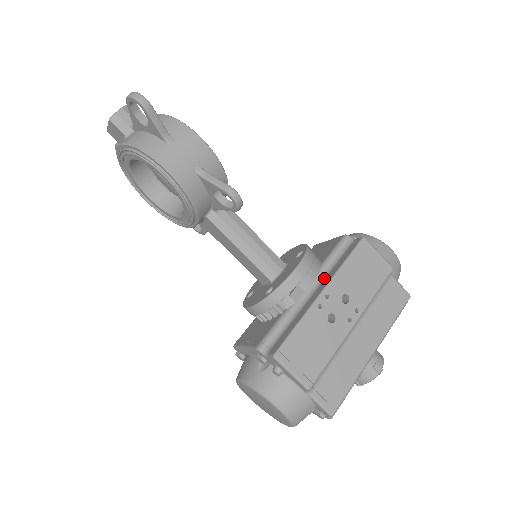
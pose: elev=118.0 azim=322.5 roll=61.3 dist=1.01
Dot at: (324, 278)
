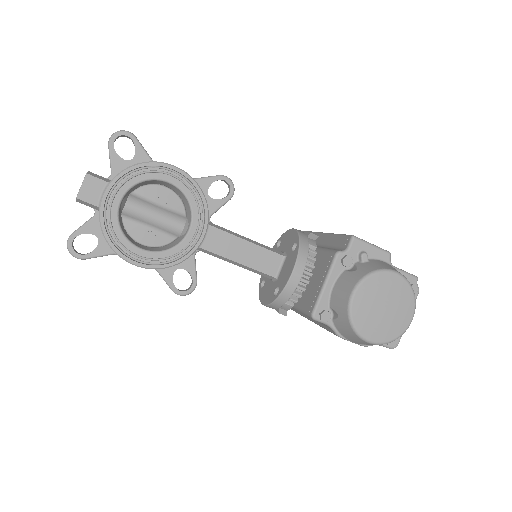
Dot at: occluded
